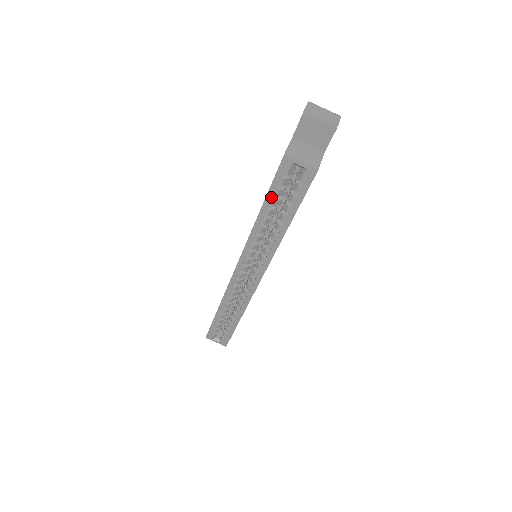
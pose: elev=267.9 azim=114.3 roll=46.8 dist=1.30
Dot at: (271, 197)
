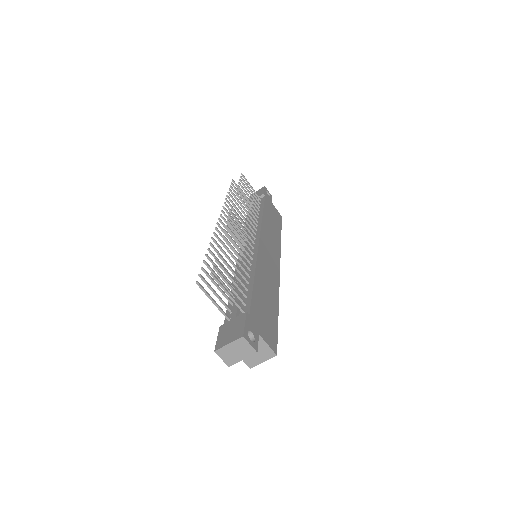
Dot at: occluded
